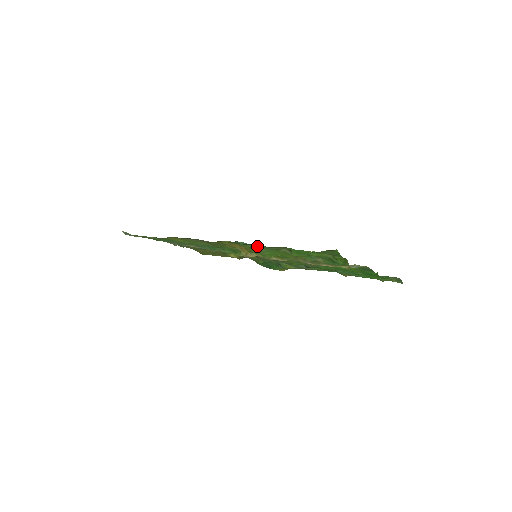
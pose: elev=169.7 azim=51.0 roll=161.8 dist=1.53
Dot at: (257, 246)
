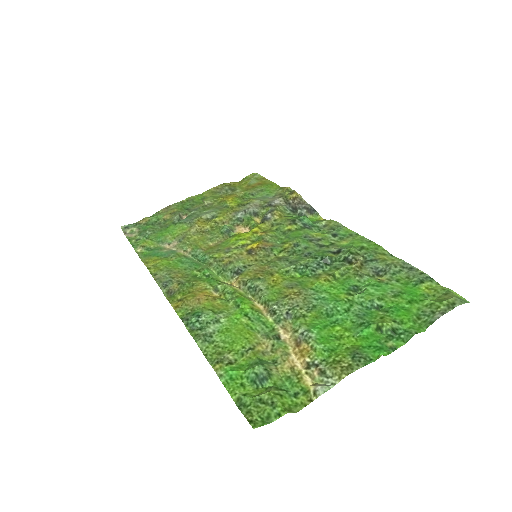
Dot at: (210, 321)
